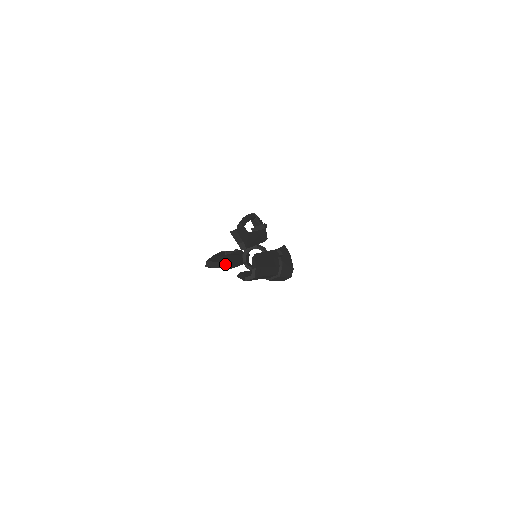
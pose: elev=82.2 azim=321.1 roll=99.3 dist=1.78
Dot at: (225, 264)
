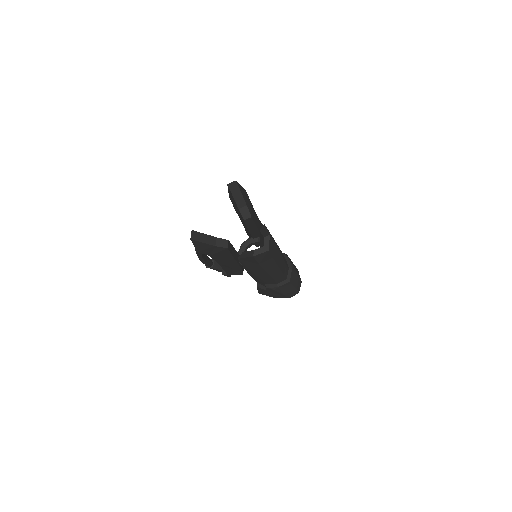
Dot at: (220, 240)
